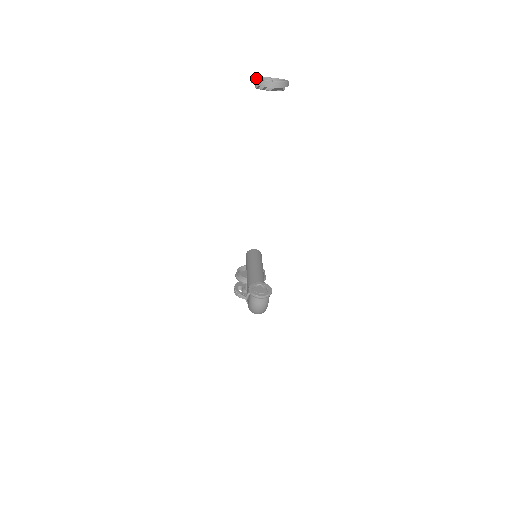
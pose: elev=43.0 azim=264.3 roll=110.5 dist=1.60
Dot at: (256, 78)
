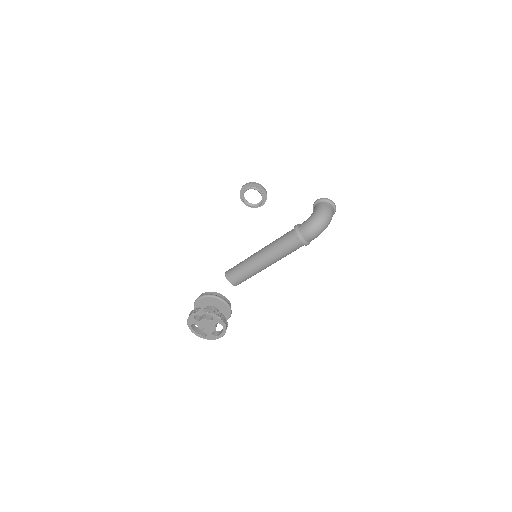
Dot at: (251, 183)
